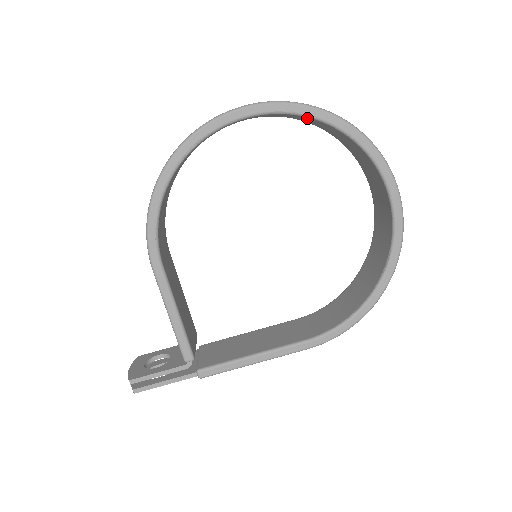
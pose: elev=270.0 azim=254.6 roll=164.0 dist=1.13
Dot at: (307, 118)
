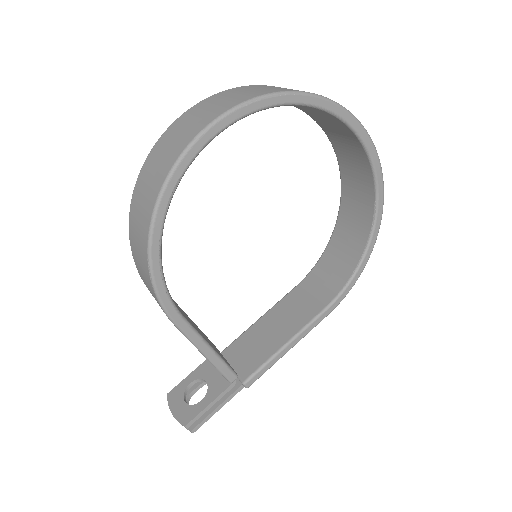
Dot at: occluded
